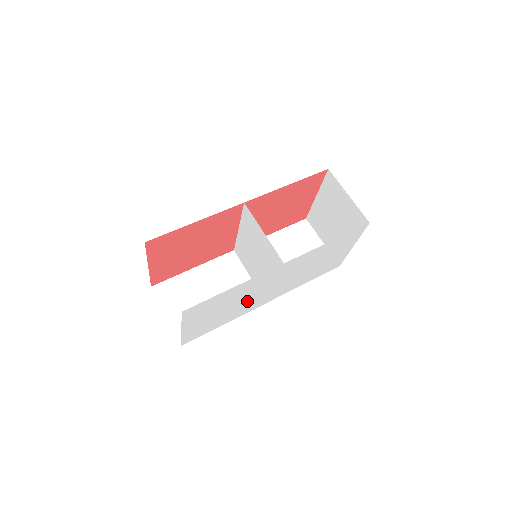
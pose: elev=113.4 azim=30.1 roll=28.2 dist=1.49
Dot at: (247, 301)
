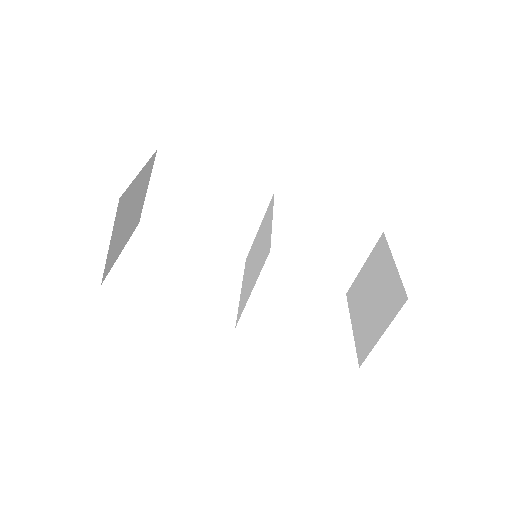
Dot at: occluded
